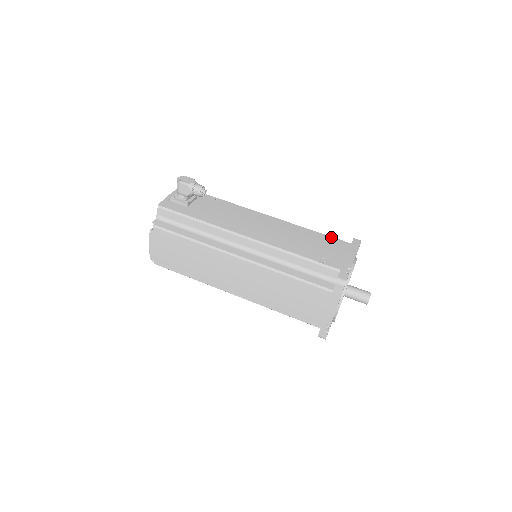
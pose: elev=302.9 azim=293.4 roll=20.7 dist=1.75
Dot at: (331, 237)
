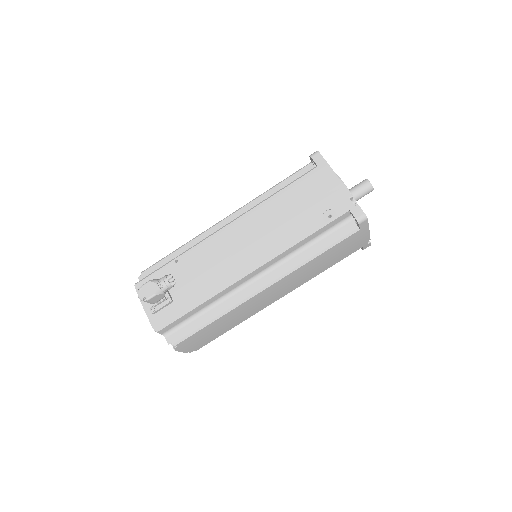
Dot at: (298, 181)
